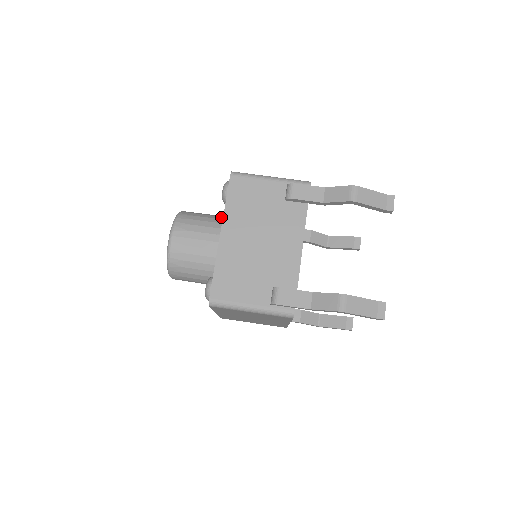
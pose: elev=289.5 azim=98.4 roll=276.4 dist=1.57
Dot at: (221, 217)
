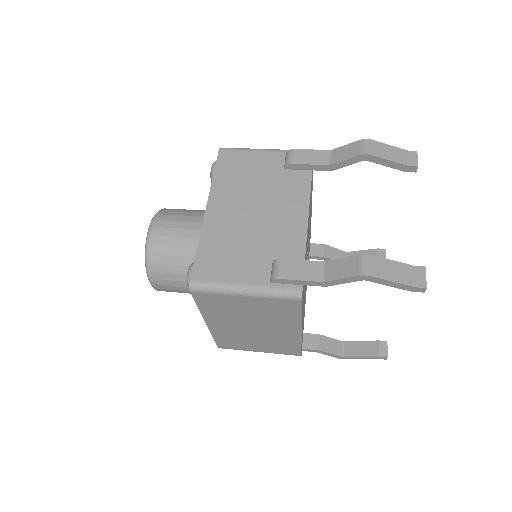
Dot at: occluded
